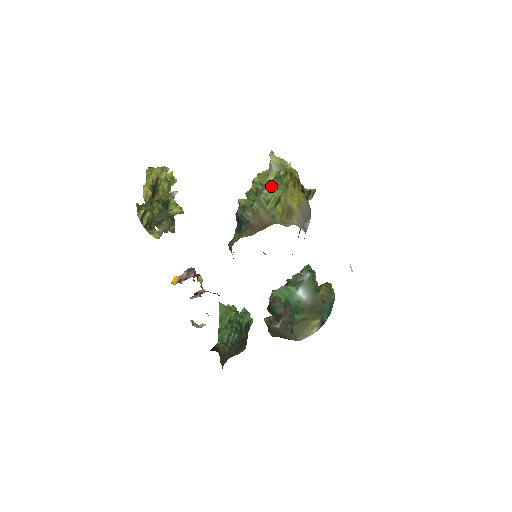
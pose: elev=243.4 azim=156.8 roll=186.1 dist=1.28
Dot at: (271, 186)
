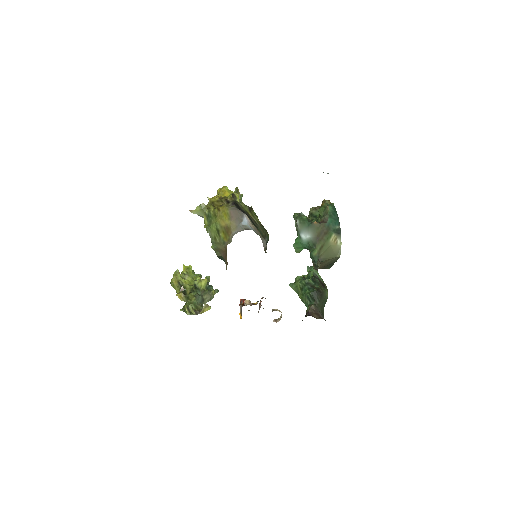
Dot at: (208, 228)
